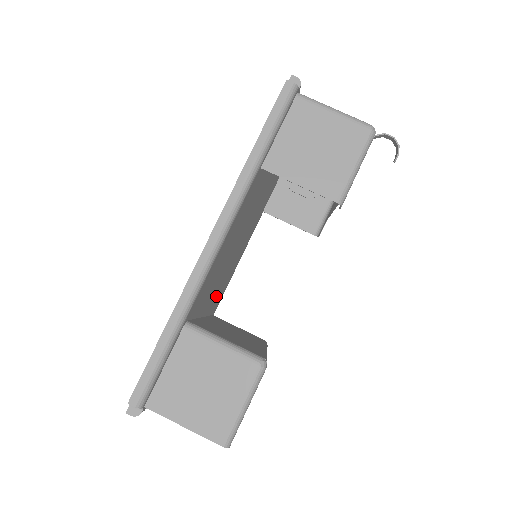
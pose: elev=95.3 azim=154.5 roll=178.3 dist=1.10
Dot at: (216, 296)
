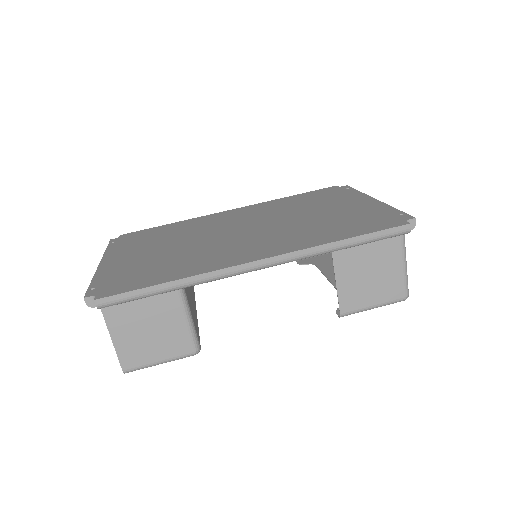
Dot at: occluded
